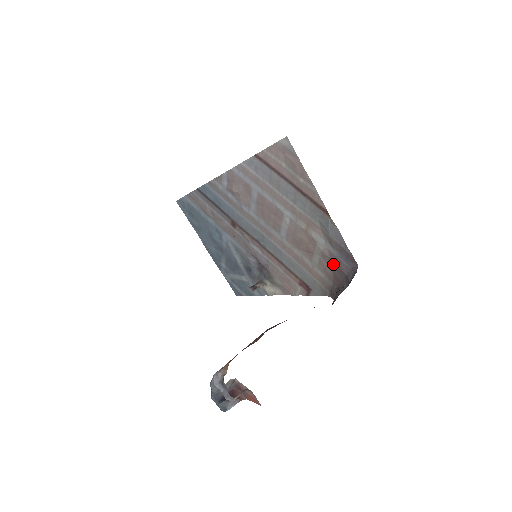
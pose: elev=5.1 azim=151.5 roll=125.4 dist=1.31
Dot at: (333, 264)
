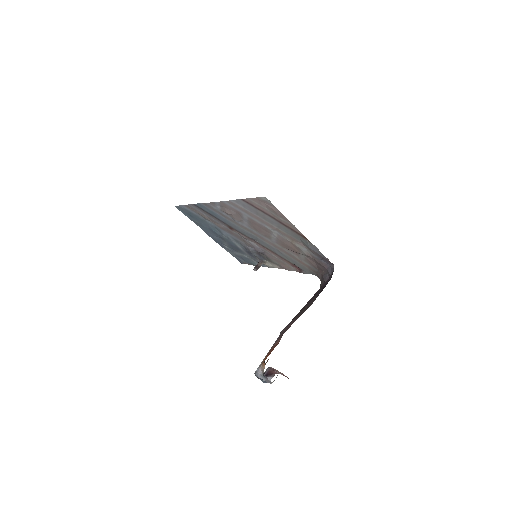
Dot at: (316, 261)
